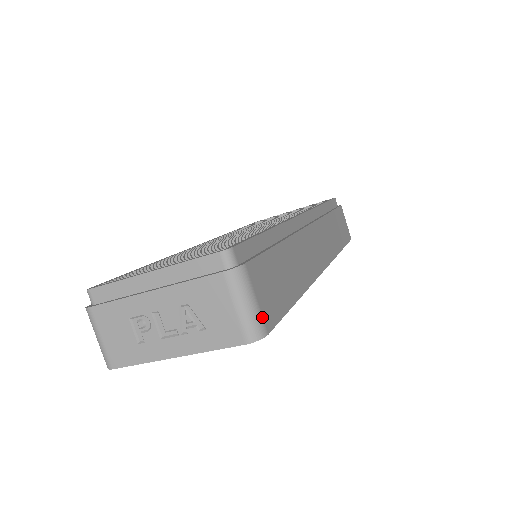
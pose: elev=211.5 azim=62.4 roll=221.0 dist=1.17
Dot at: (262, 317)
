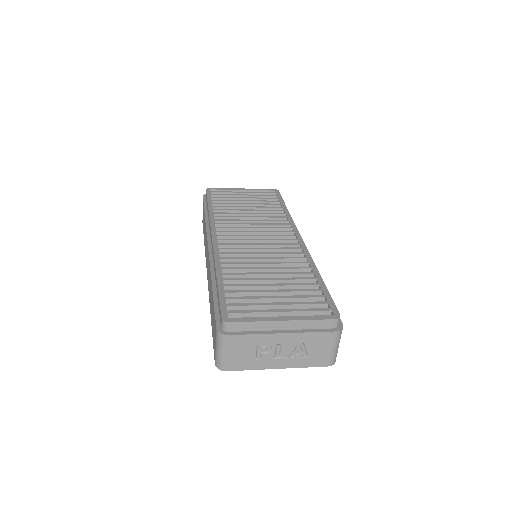
Dot at: occluded
